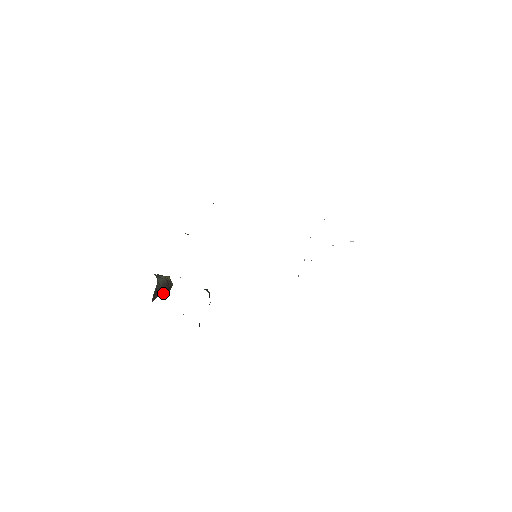
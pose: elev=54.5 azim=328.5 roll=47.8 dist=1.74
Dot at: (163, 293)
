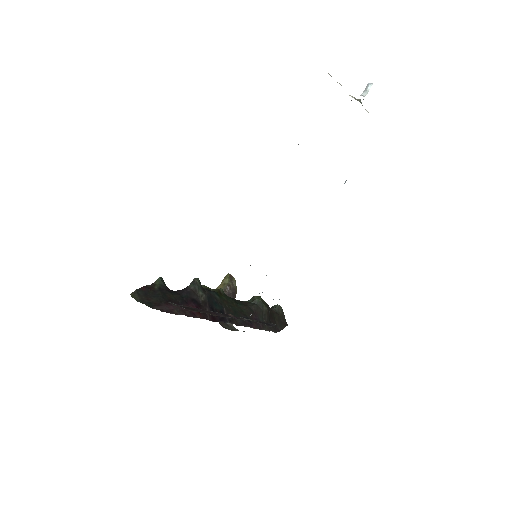
Dot at: occluded
